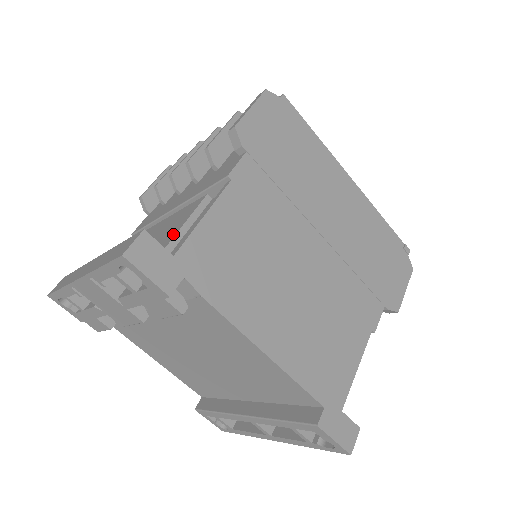
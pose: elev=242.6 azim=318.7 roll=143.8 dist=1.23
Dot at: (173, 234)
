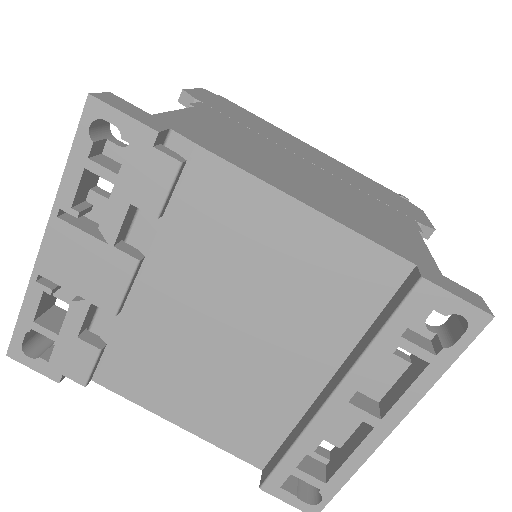
Dot at: occluded
